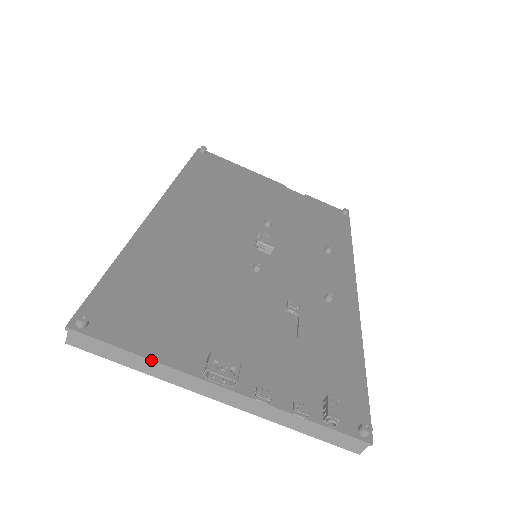
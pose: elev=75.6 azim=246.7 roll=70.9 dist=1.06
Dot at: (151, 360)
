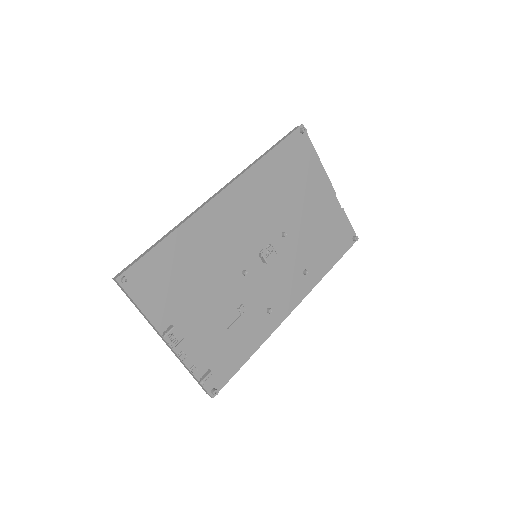
Dot at: (144, 315)
